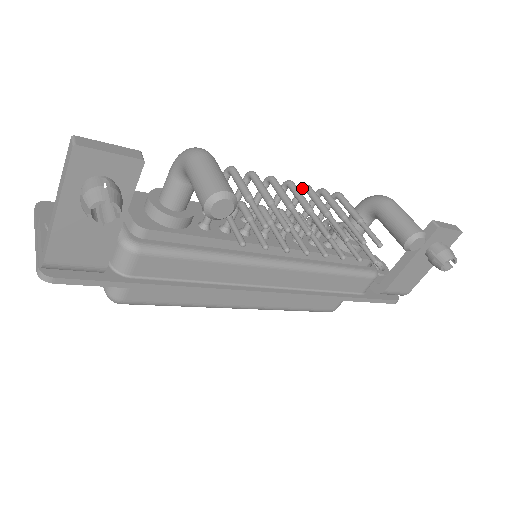
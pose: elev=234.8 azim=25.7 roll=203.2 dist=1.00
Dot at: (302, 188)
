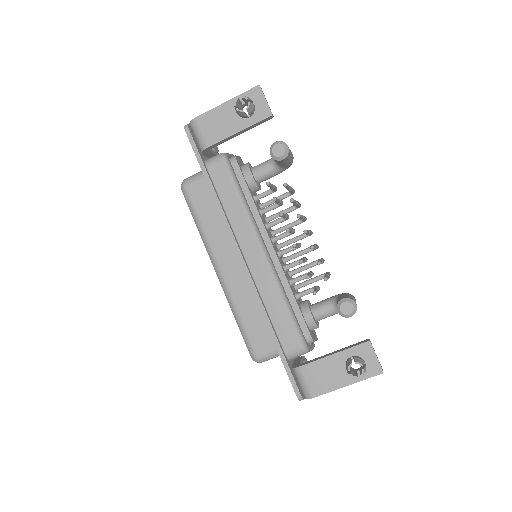
Dot at: occluded
